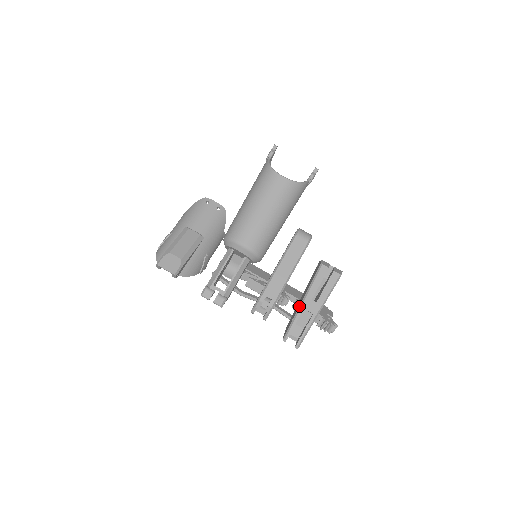
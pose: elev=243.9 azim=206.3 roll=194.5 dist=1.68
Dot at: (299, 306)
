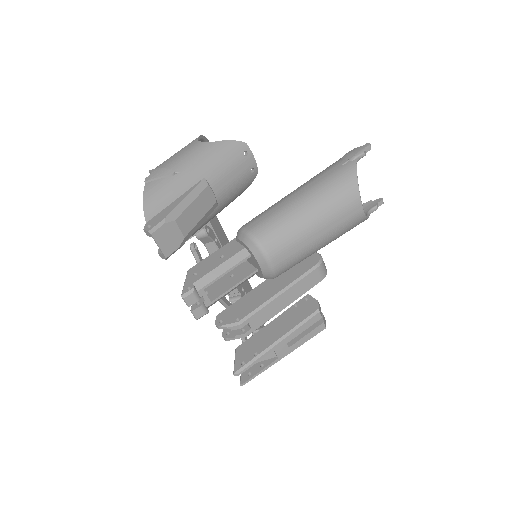
Dot at: (271, 345)
